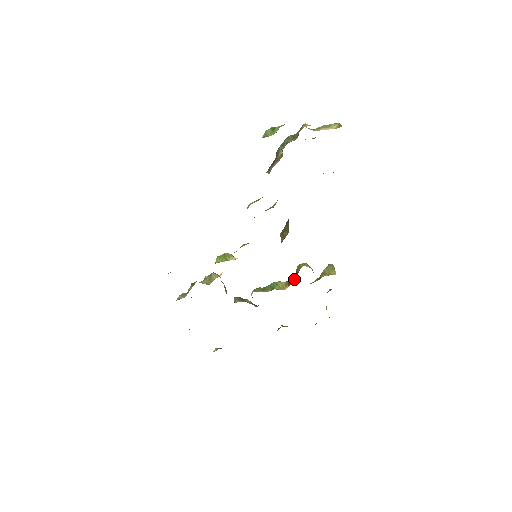
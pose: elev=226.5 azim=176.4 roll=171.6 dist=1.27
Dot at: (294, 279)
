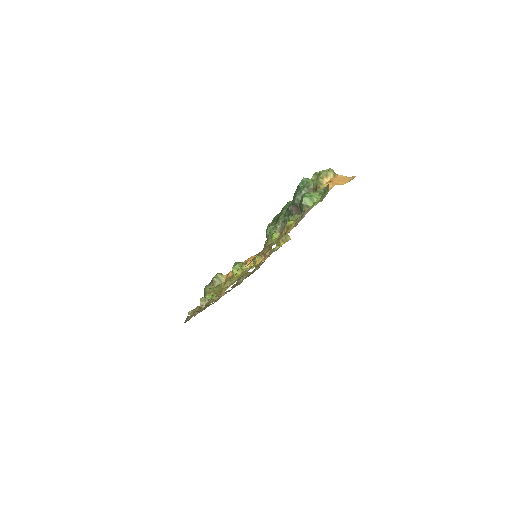
Dot at: (268, 253)
